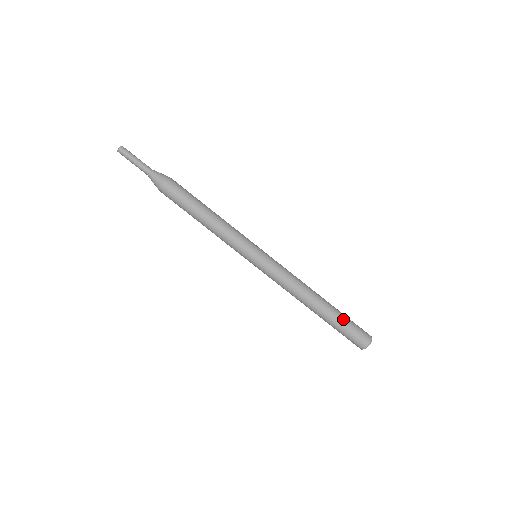
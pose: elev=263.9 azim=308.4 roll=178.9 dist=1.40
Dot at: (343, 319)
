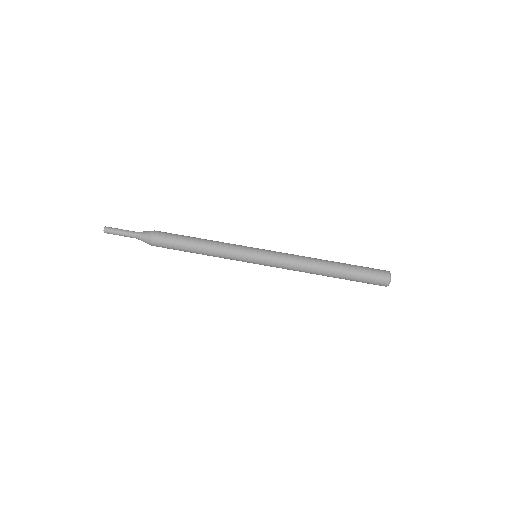
Dot at: (356, 265)
